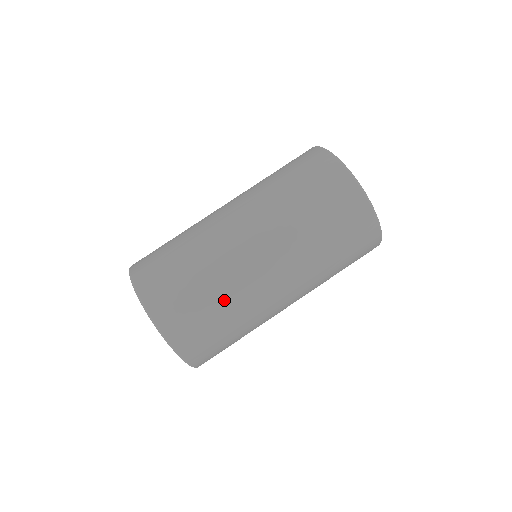
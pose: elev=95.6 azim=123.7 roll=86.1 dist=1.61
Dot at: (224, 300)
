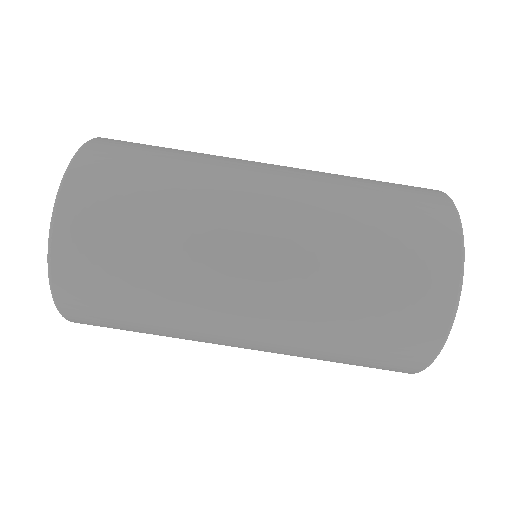
Dot at: (164, 332)
